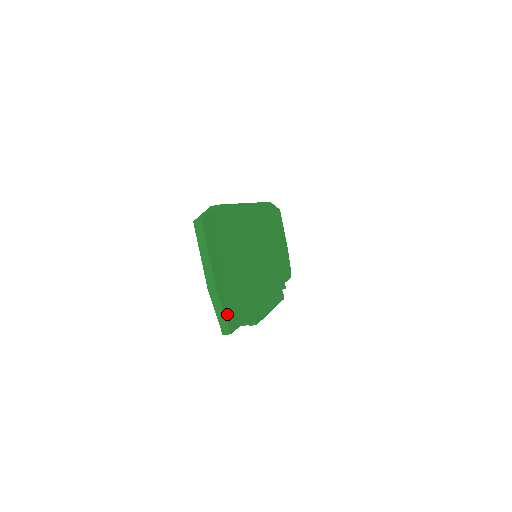
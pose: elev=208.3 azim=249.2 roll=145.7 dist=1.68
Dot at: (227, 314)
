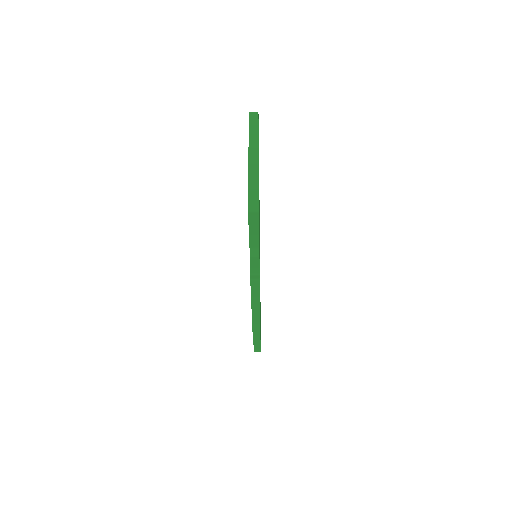
Dot at: occluded
